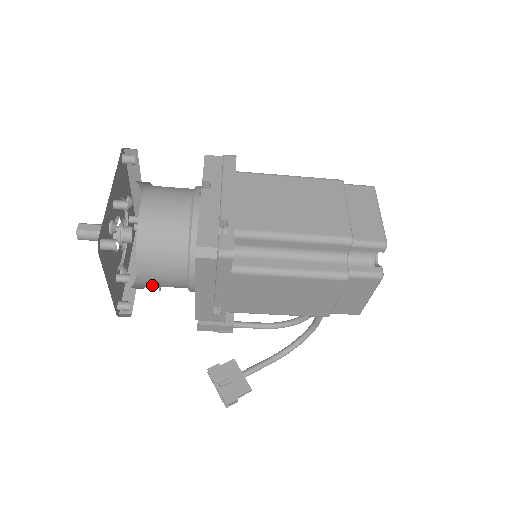
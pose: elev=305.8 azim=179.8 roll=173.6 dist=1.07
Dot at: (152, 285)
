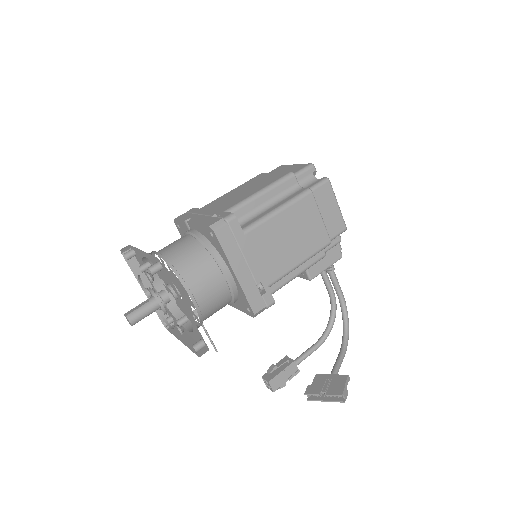
Dot at: (205, 306)
